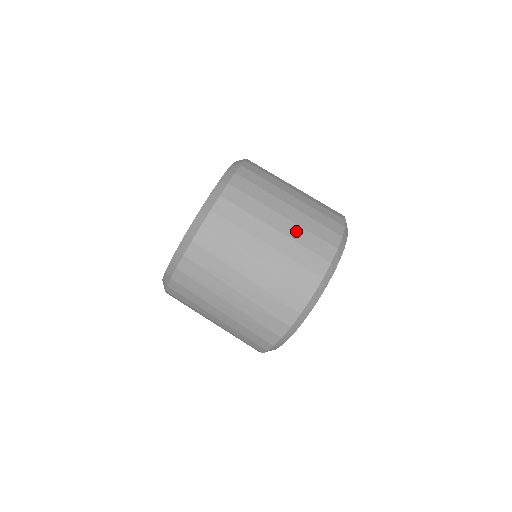
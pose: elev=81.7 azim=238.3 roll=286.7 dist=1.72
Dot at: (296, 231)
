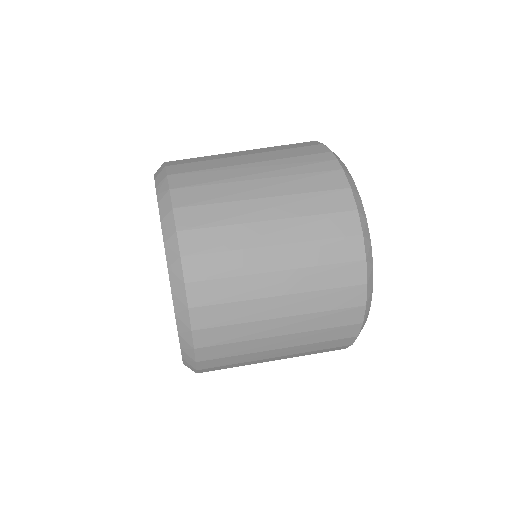
Dot at: (266, 149)
